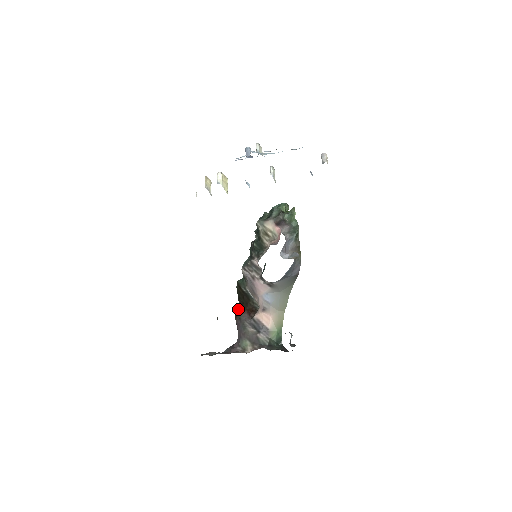
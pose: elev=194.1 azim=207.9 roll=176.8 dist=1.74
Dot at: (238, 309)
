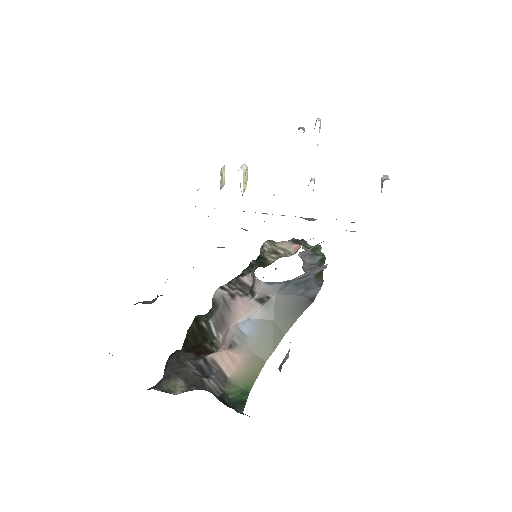
Dot at: occluded
